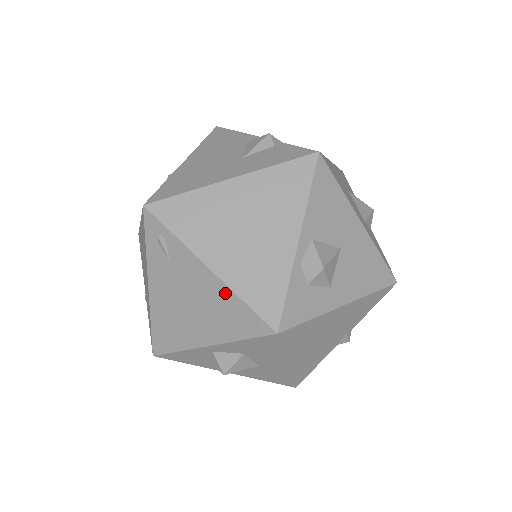
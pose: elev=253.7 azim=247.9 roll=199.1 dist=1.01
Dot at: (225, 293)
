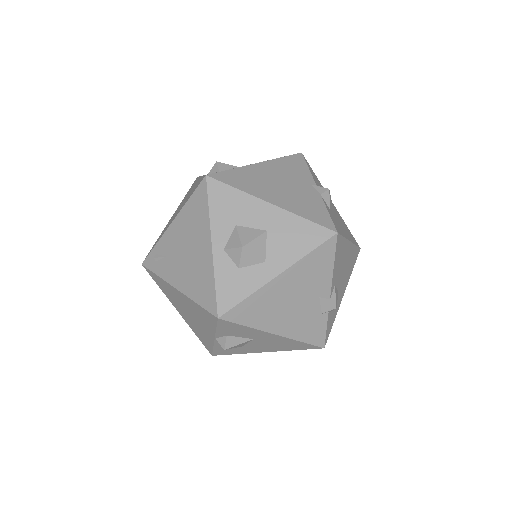
Dot at: (184, 213)
